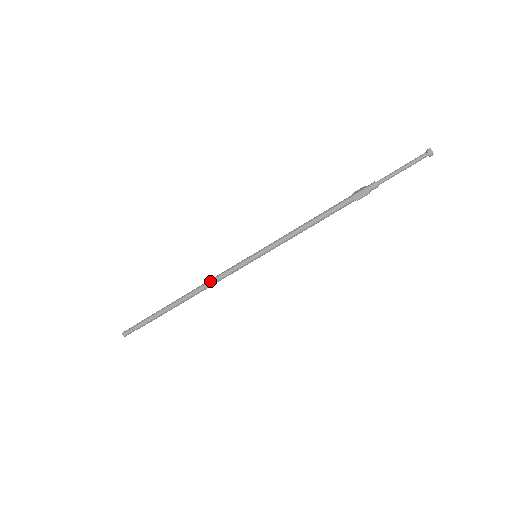
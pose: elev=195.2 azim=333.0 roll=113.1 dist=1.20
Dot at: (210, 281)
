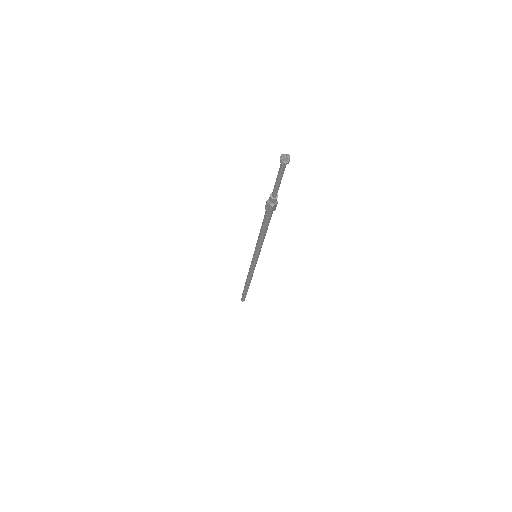
Dot at: (248, 272)
